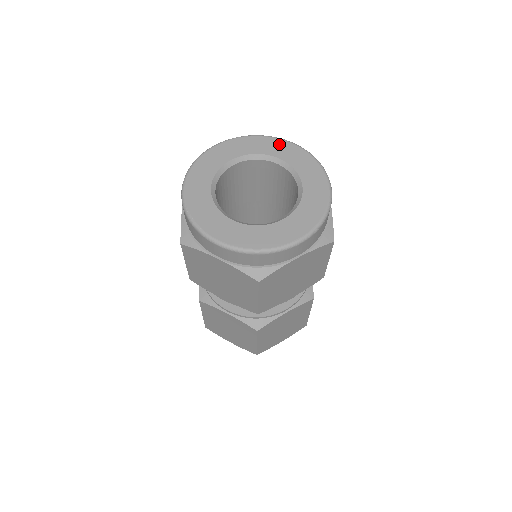
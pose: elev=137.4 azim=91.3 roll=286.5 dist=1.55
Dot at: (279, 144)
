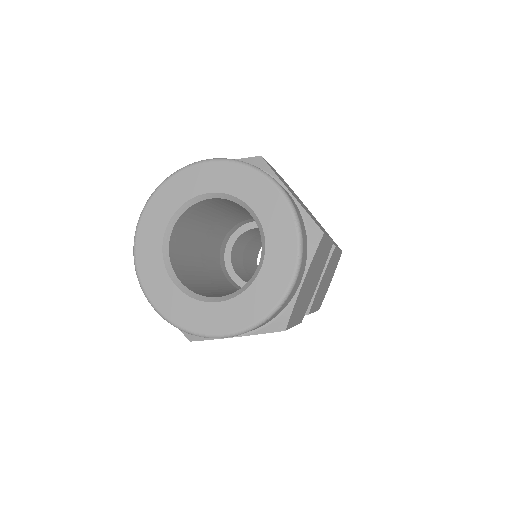
Dot at: (265, 189)
